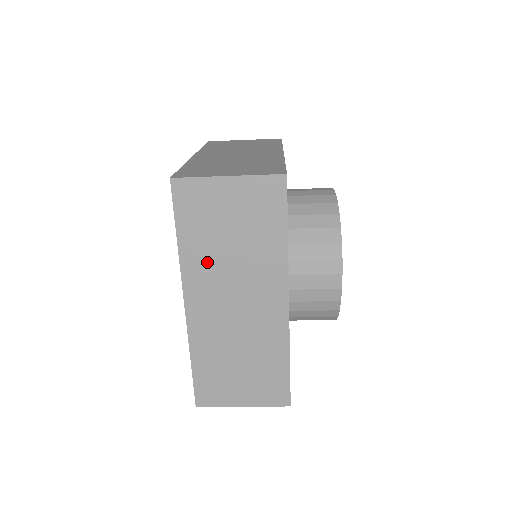
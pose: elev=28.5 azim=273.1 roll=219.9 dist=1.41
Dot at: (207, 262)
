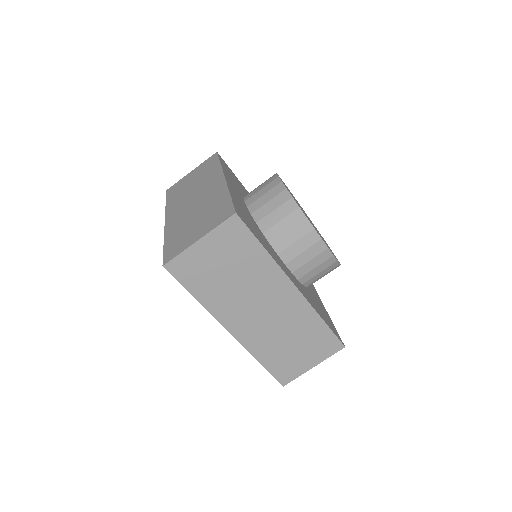
Dot at: (224, 299)
